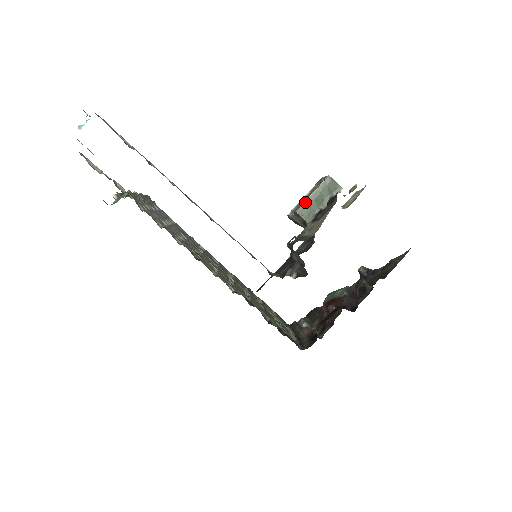
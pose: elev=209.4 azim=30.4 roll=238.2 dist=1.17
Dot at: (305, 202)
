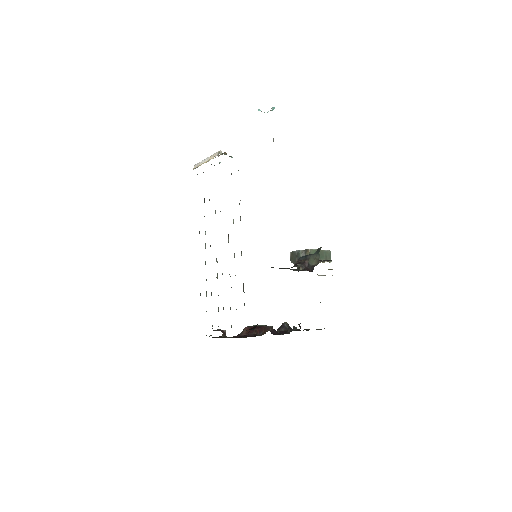
Dot at: (315, 249)
